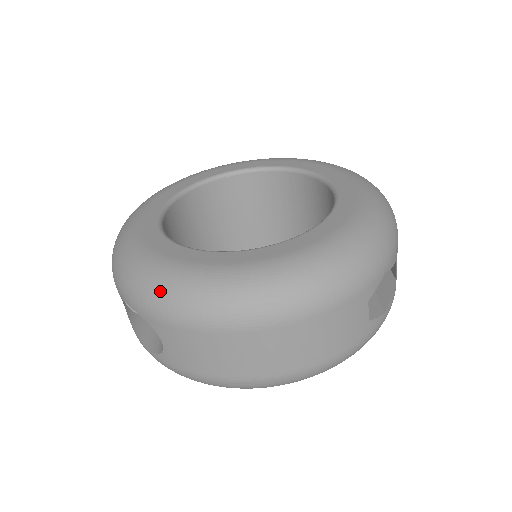
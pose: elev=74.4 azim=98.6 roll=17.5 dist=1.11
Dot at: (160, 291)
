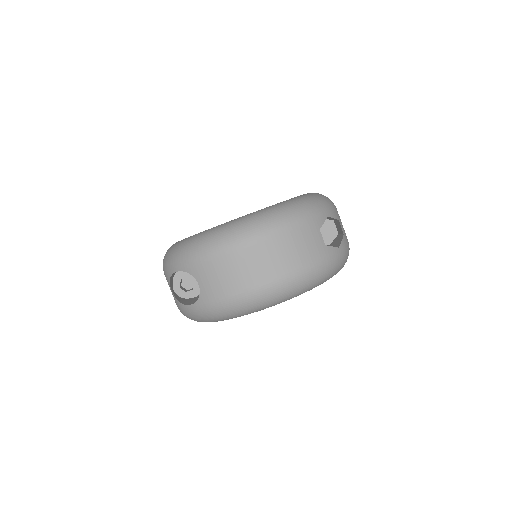
Dot at: (193, 245)
